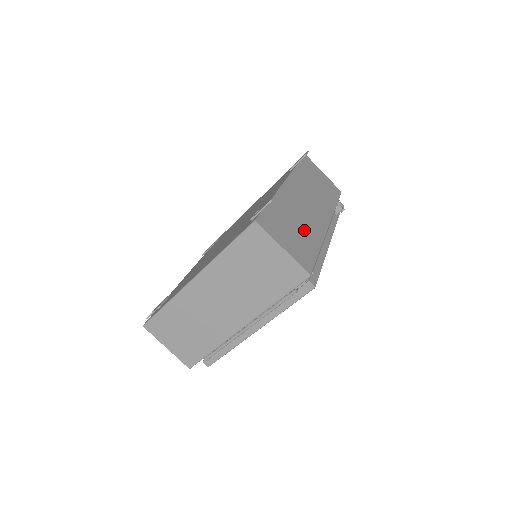
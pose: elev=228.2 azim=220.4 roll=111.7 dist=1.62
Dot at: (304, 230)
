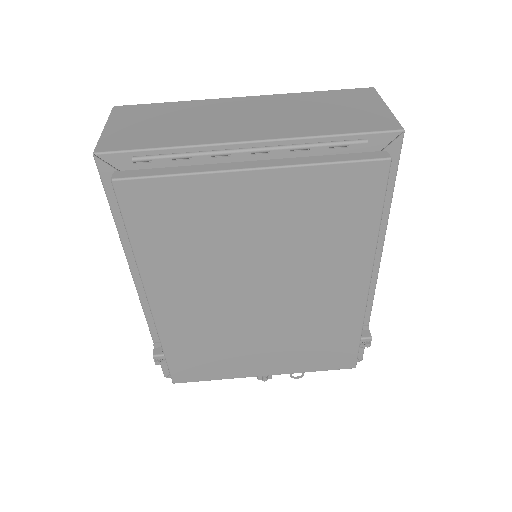
Dot at: occluded
